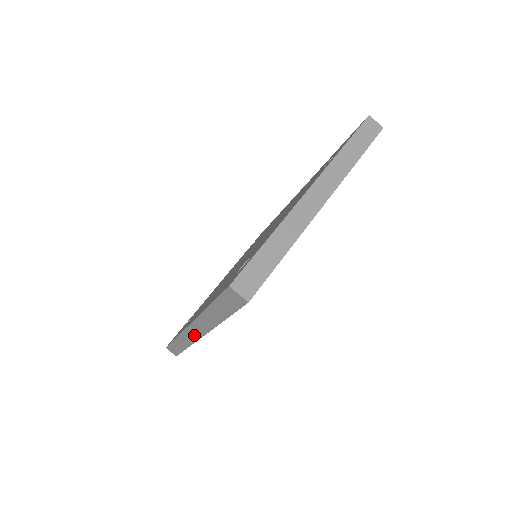
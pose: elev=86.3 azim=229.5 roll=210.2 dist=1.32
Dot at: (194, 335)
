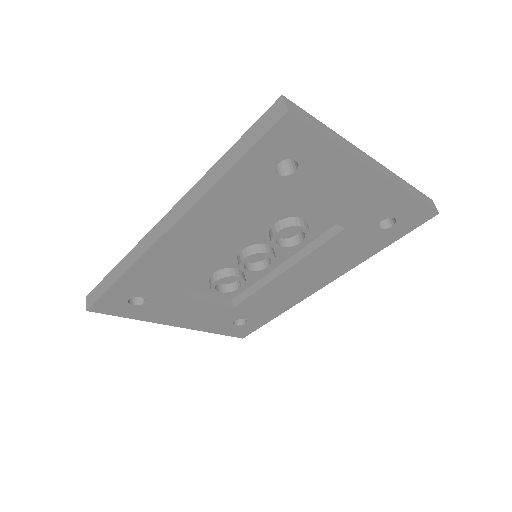
Dot at: (158, 233)
